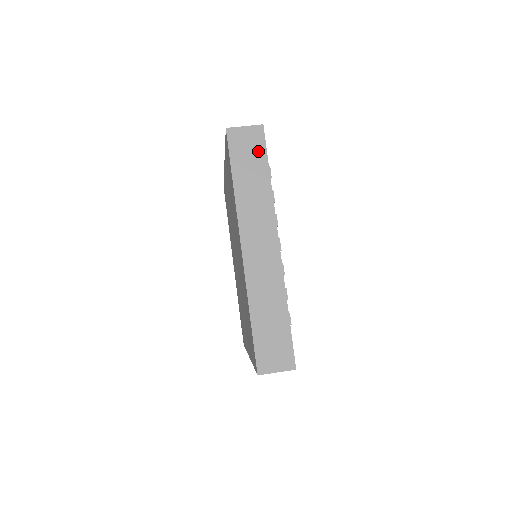
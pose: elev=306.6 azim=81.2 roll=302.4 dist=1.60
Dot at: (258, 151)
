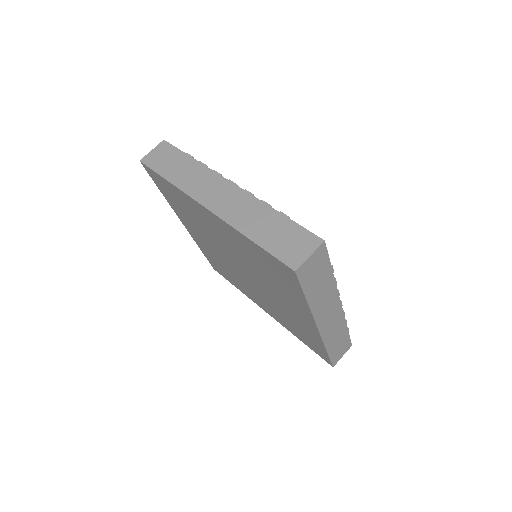
Dot at: (171, 153)
